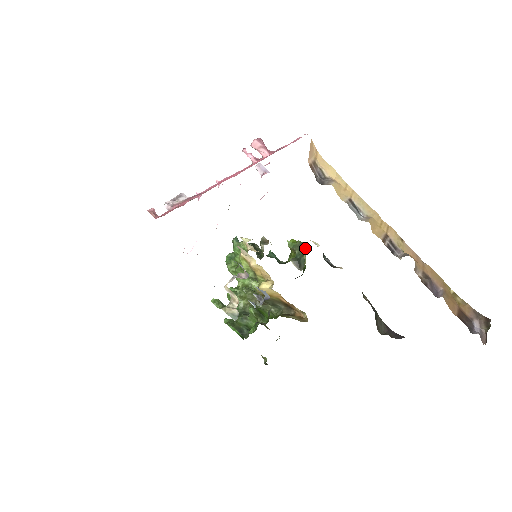
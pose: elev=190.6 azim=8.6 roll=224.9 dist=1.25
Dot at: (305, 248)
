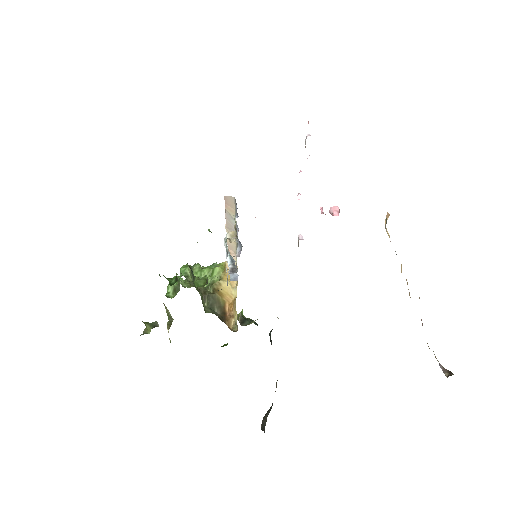
Dot at: (254, 322)
